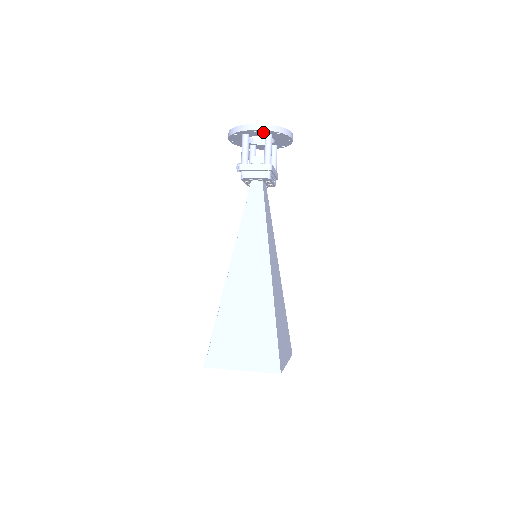
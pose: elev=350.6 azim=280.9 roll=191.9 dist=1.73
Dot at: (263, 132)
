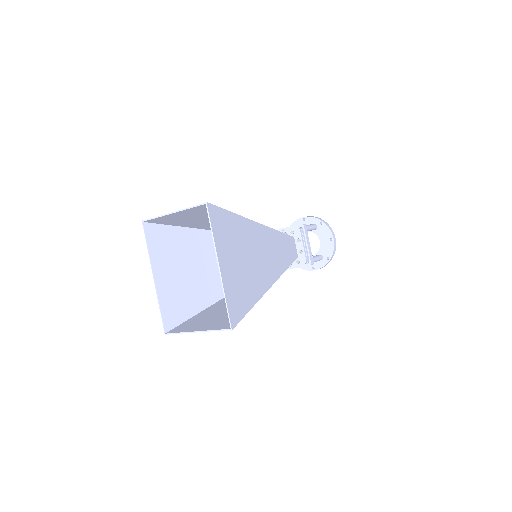
Dot at: (310, 222)
